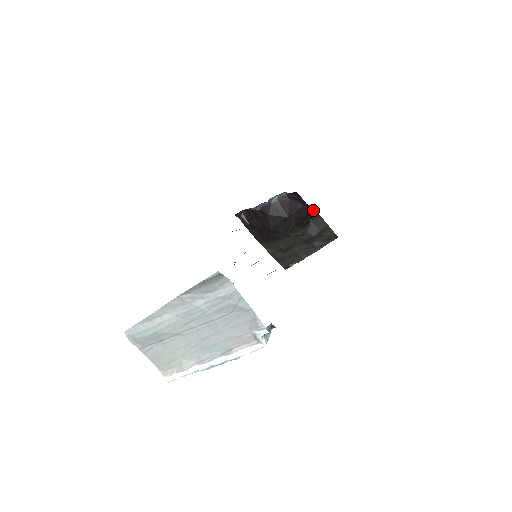
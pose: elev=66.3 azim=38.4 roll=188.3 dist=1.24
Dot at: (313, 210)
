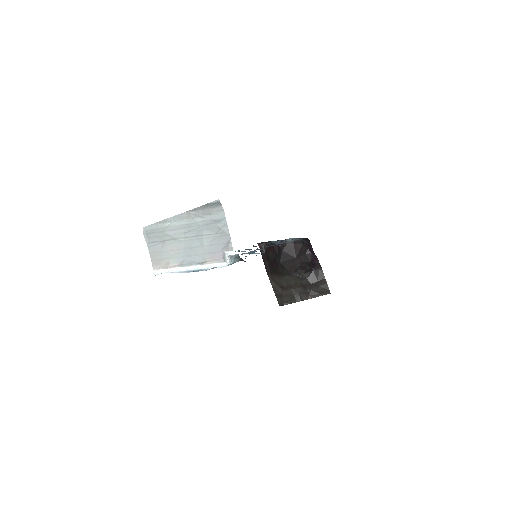
Dot at: (318, 261)
